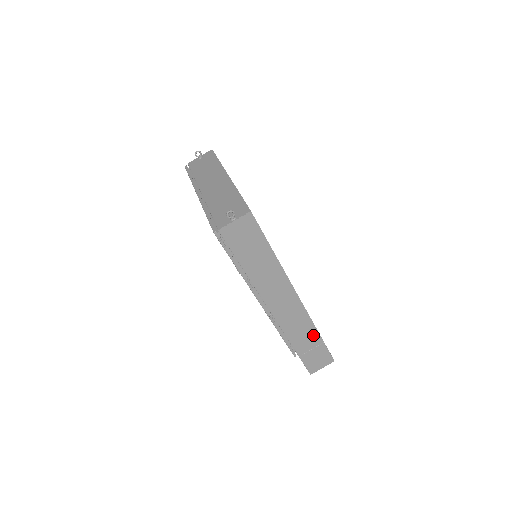
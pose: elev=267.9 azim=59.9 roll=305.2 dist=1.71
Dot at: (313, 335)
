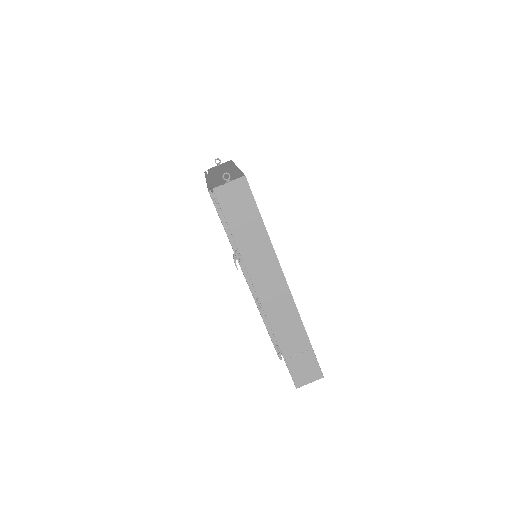
Dot at: (301, 336)
